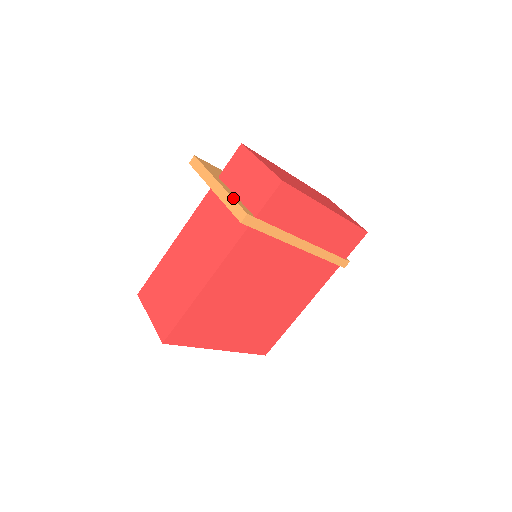
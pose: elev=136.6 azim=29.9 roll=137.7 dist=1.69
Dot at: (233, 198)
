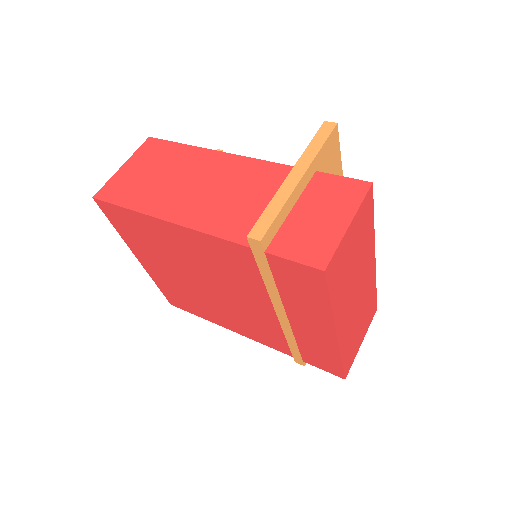
Dot at: (281, 209)
